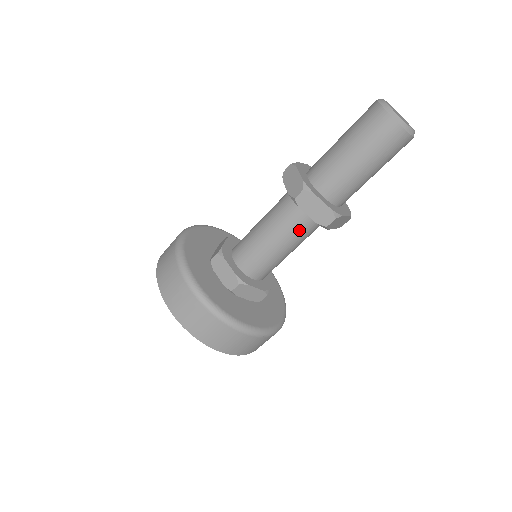
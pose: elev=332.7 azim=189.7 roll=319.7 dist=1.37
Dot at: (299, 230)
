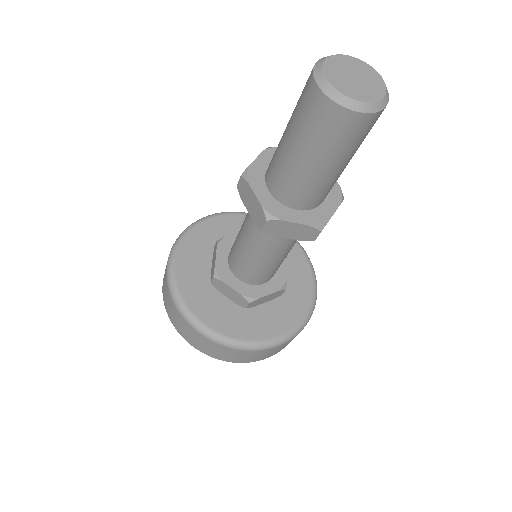
Dot at: (259, 230)
